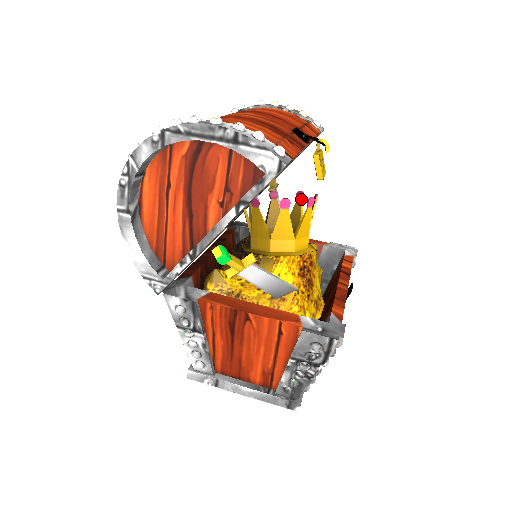
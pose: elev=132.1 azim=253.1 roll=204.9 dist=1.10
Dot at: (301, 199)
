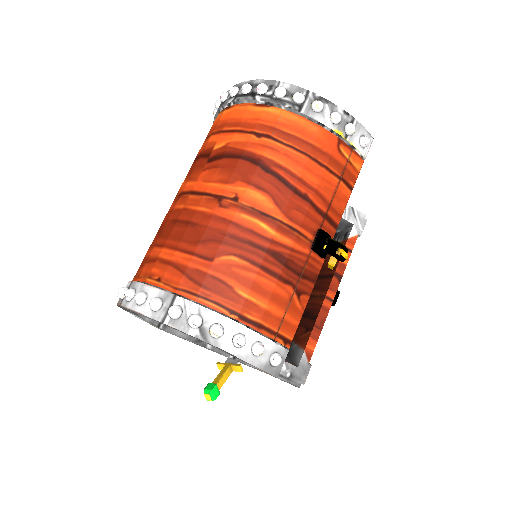
Dot at: occluded
